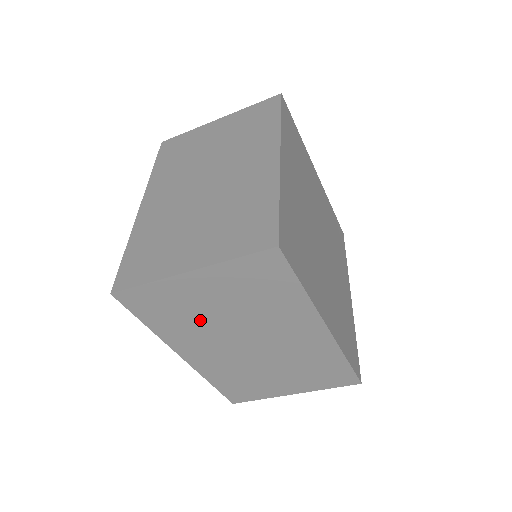
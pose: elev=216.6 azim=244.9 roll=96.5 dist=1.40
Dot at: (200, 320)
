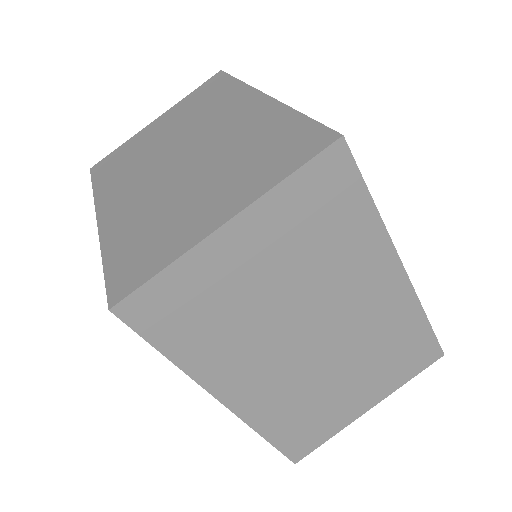
Dot at: (143, 156)
